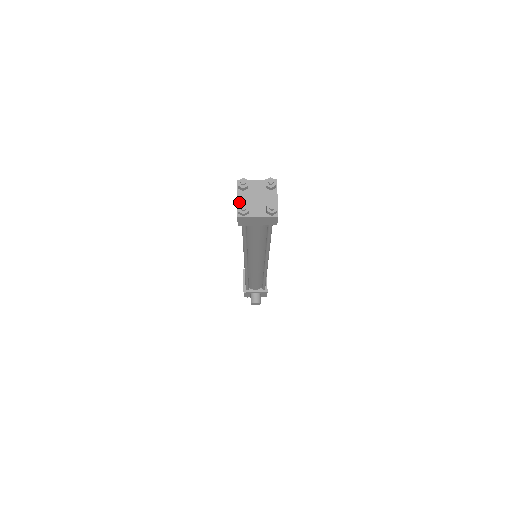
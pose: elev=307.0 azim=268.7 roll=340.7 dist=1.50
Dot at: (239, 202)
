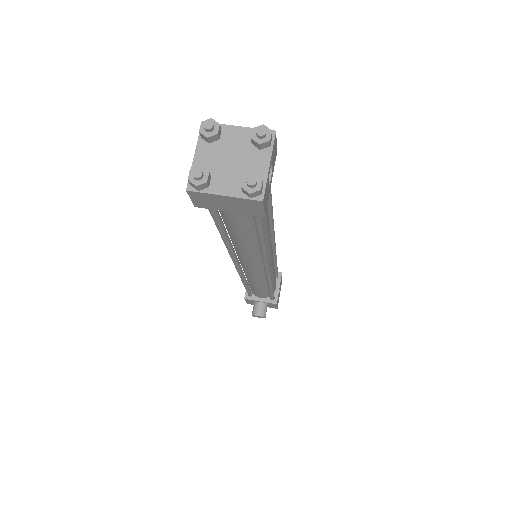
Dot at: (196, 163)
